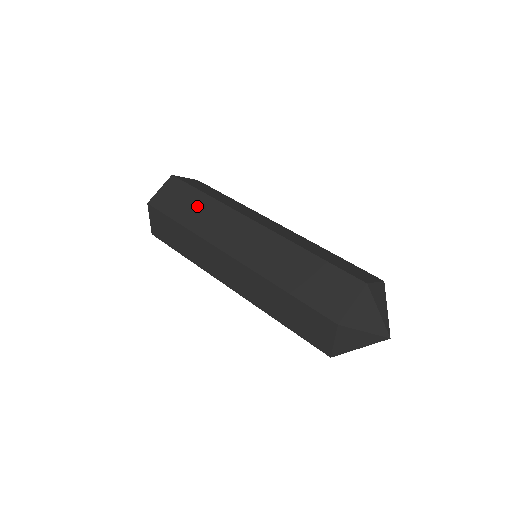
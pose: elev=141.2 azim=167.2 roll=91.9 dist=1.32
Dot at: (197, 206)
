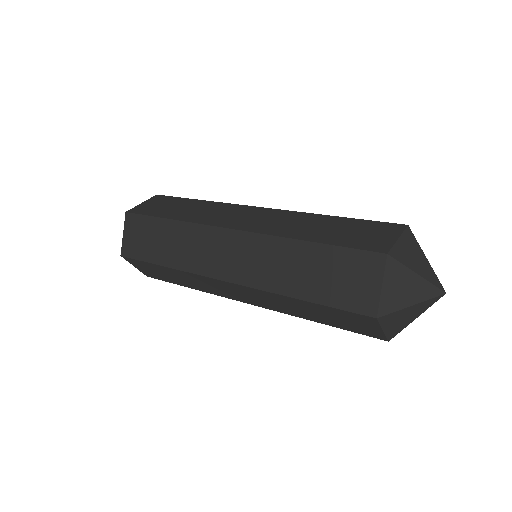
Dot at: (188, 207)
